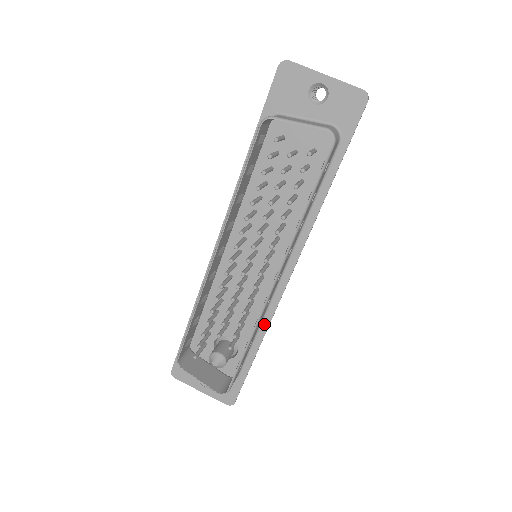
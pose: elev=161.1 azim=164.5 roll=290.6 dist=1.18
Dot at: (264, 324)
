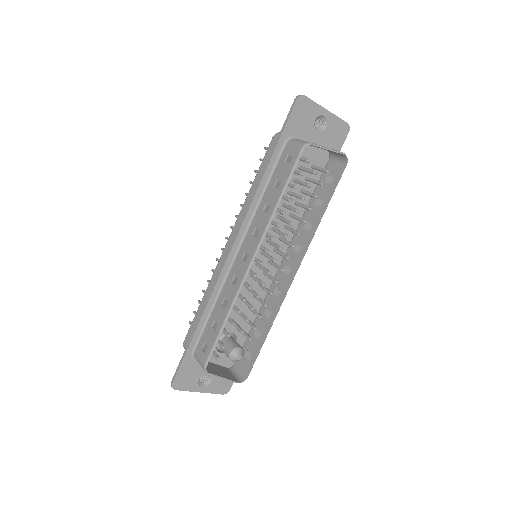
Dot at: occluded
